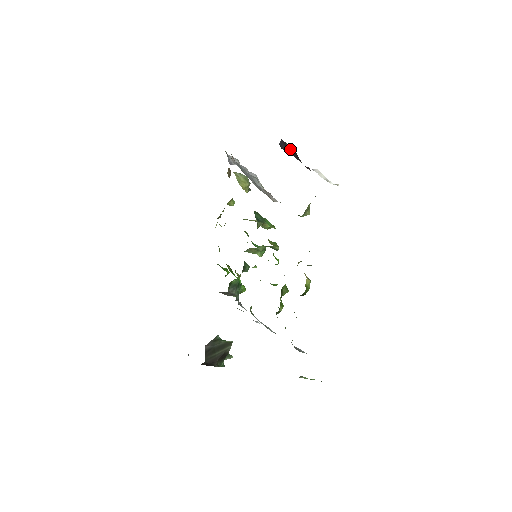
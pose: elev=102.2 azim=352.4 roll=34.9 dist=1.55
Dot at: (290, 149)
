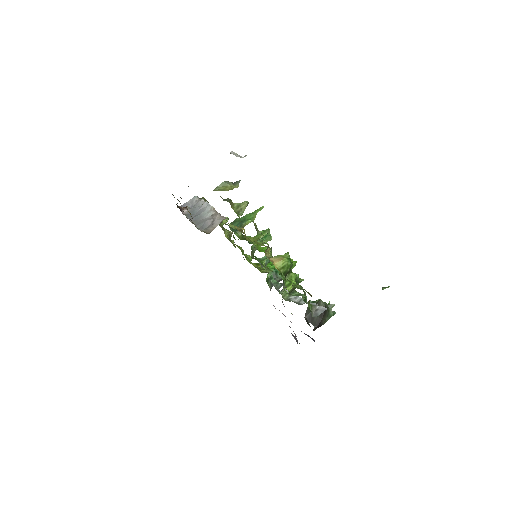
Dot at: occluded
